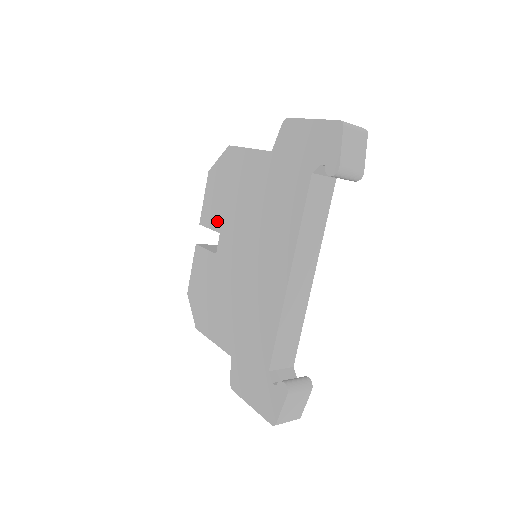
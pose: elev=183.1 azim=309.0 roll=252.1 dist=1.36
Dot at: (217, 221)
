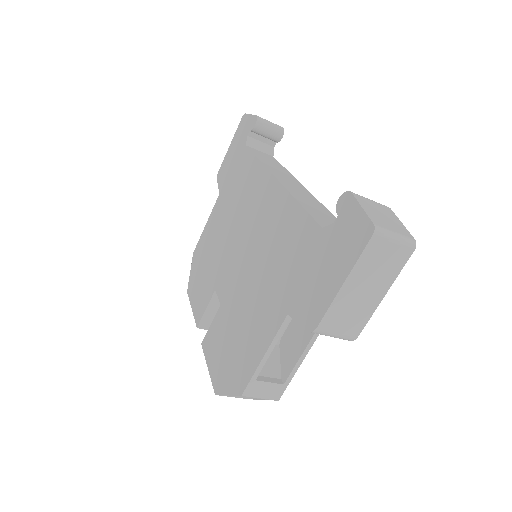
Dot at: (208, 291)
